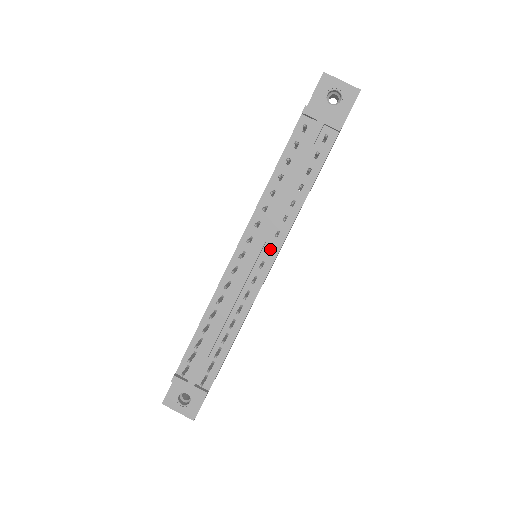
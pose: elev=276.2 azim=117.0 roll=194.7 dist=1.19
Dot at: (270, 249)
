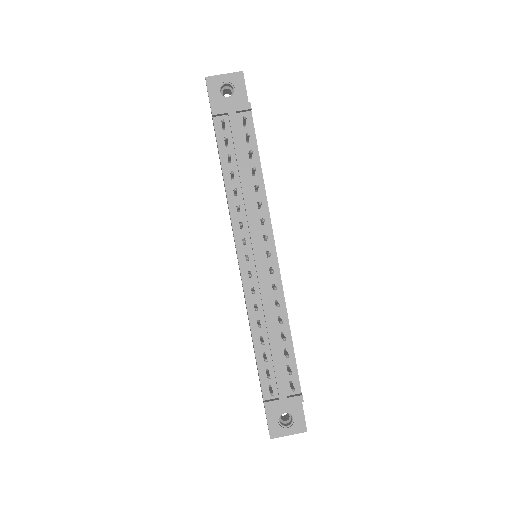
Dot at: occluded
